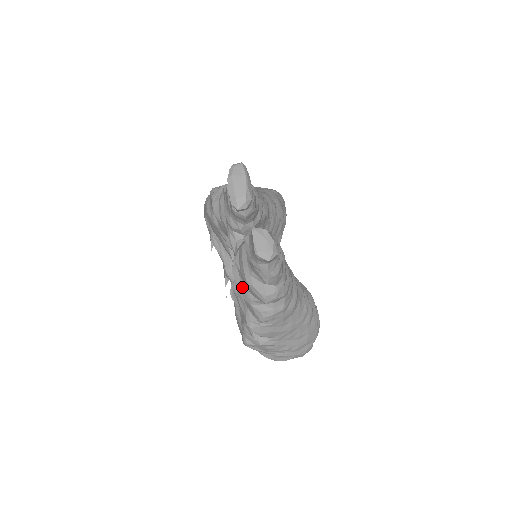
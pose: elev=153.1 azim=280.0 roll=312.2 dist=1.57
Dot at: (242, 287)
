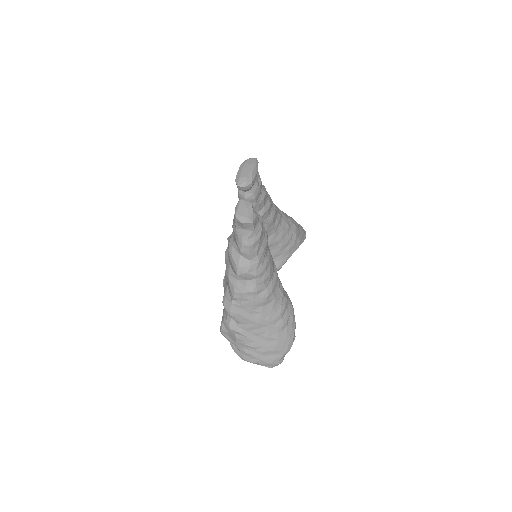
Dot at: (227, 261)
